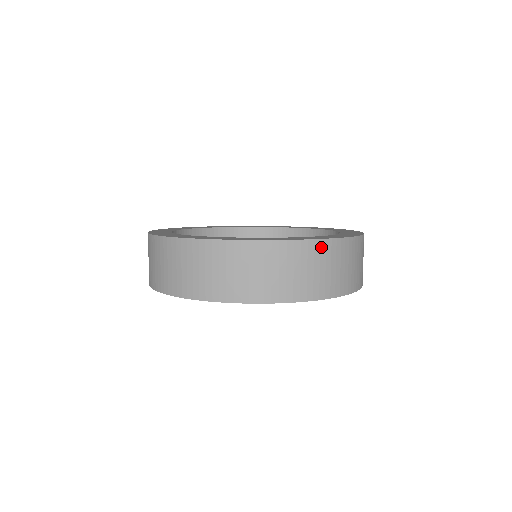
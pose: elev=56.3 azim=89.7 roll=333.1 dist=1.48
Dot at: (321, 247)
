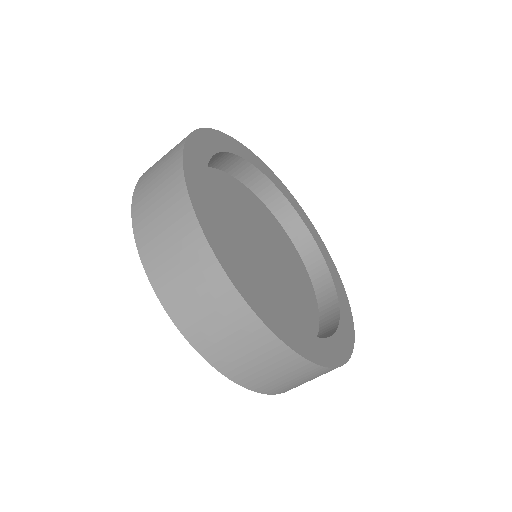
Dot at: occluded
